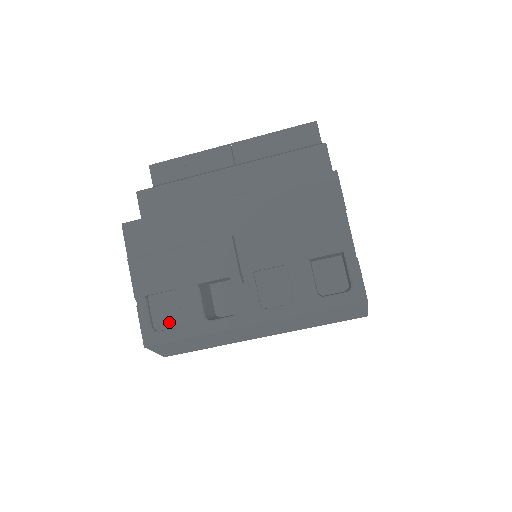
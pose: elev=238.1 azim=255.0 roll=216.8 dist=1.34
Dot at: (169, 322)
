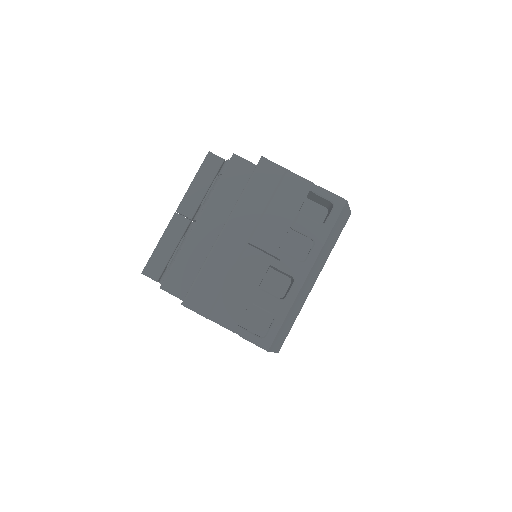
Dot at: (265, 324)
